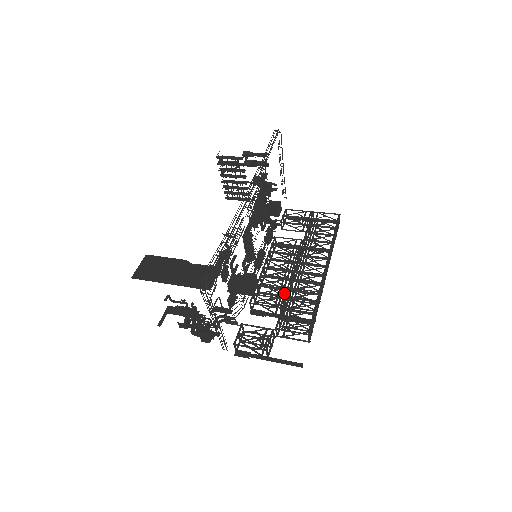
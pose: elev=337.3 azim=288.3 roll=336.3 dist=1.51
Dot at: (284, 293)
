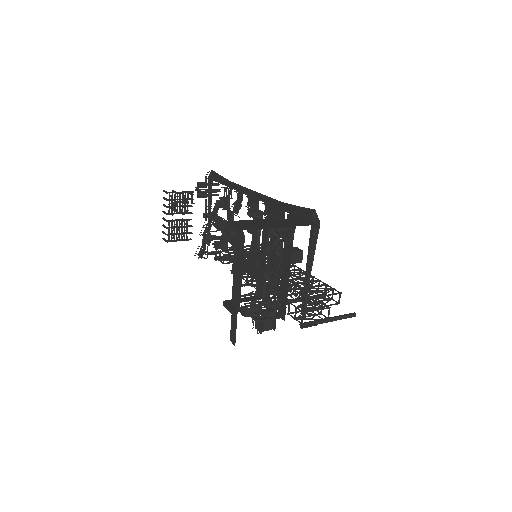
Dot at: occluded
